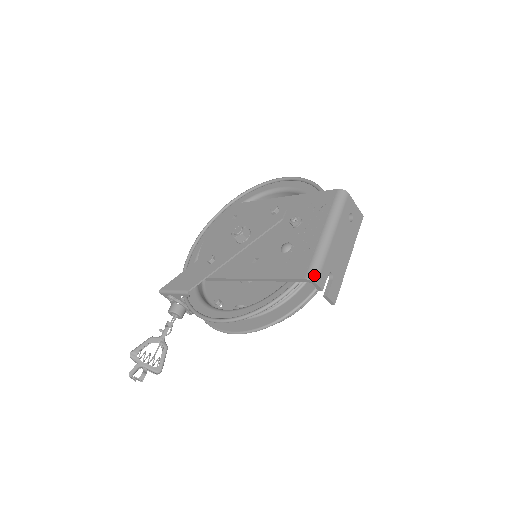
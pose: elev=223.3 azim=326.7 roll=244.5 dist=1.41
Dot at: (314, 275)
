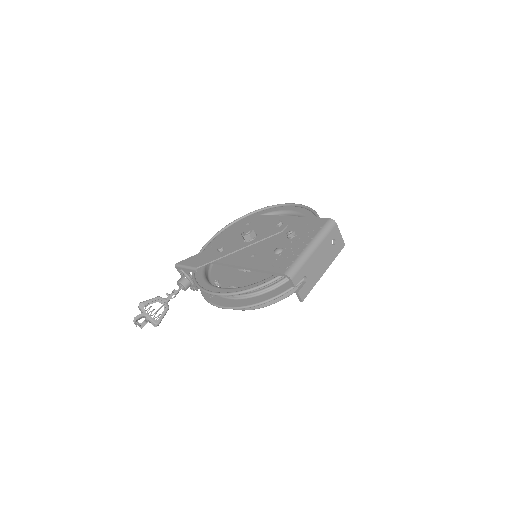
Dot at: (291, 273)
